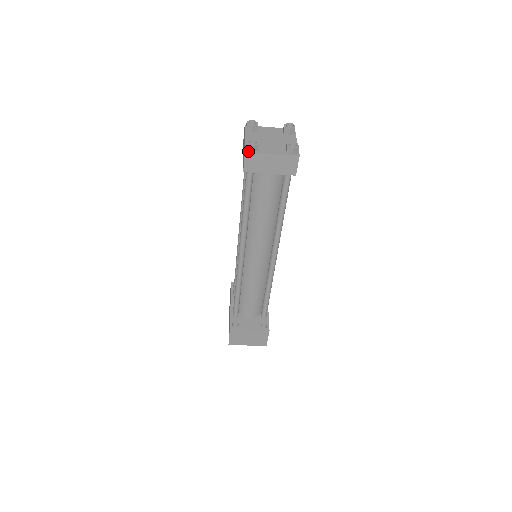
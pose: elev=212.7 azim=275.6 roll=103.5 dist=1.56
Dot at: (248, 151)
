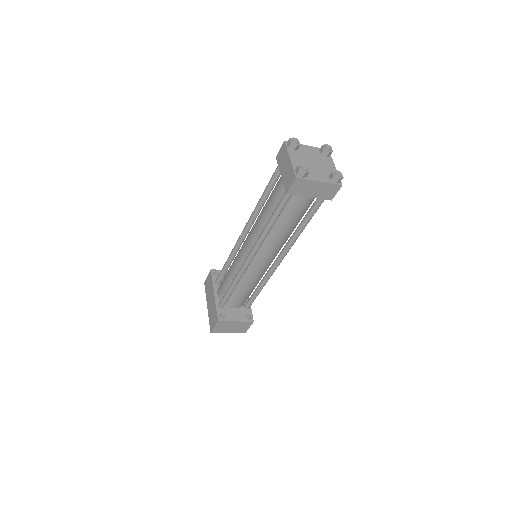
Dot at: (298, 177)
